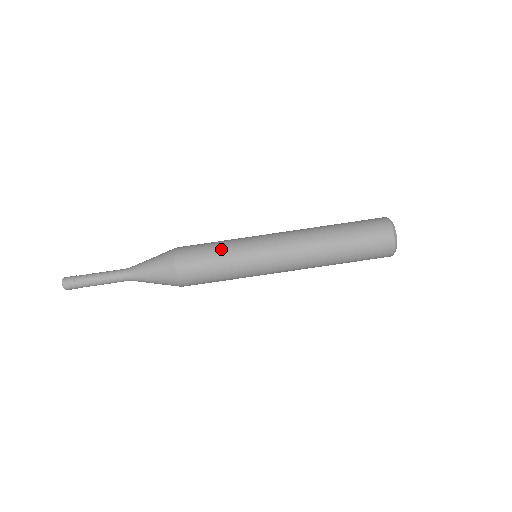
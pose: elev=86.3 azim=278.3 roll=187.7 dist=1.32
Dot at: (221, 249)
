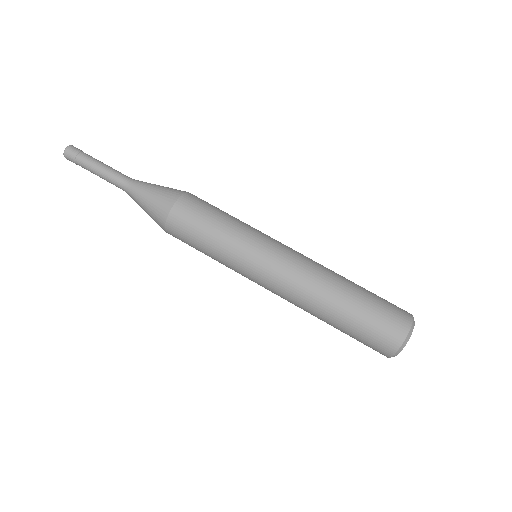
Dot at: (234, 217)
